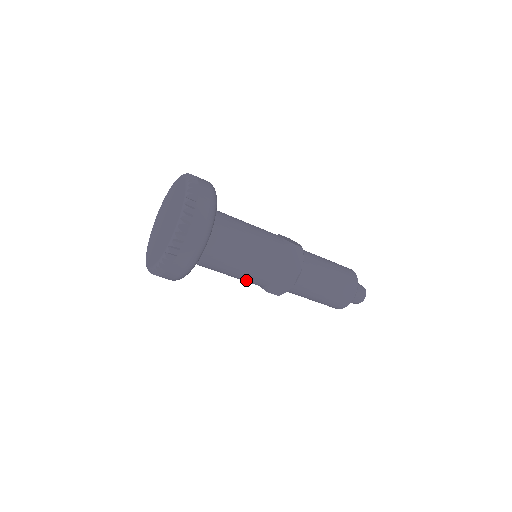
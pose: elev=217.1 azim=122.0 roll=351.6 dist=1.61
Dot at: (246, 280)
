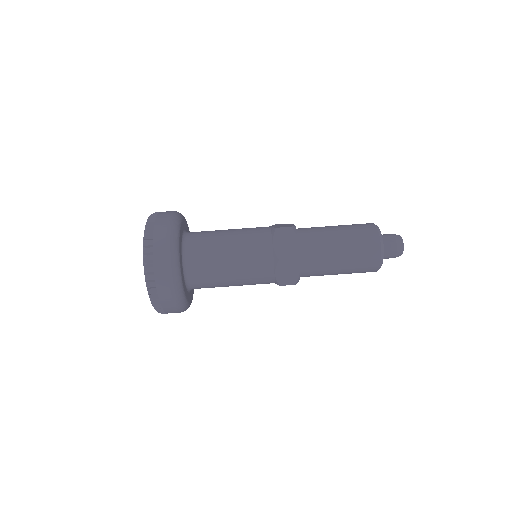
Dot at: (250, 261)
